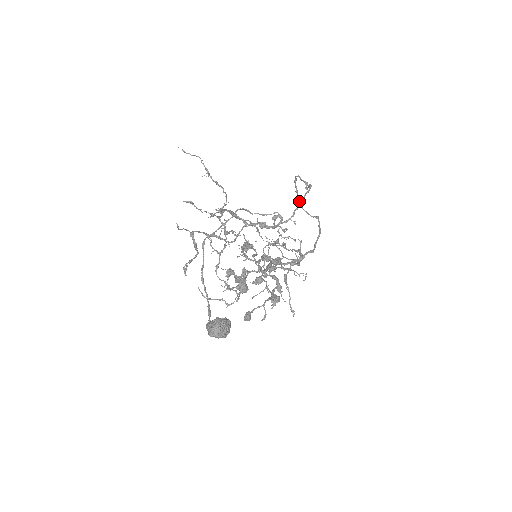
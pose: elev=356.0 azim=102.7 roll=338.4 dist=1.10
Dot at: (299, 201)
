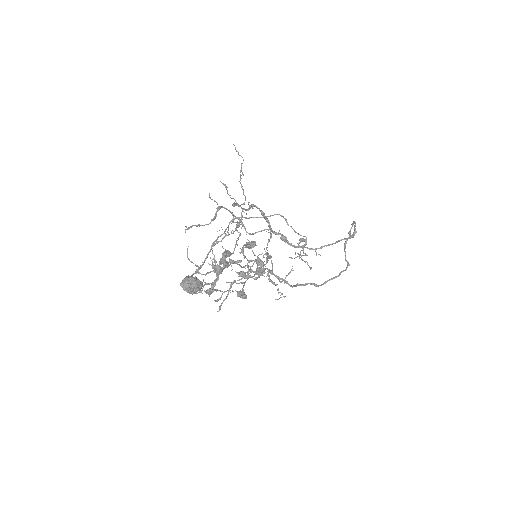
Dot at: (346, 242)
